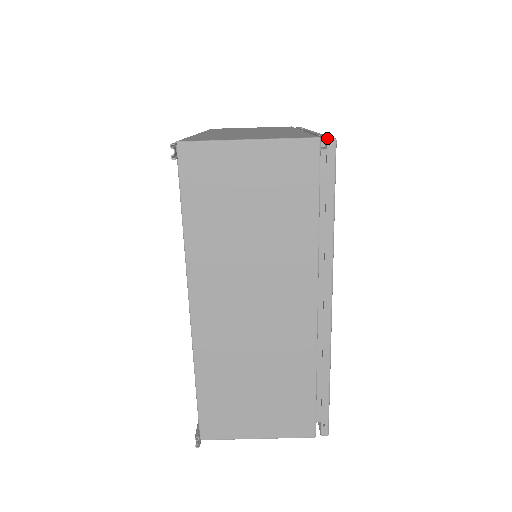
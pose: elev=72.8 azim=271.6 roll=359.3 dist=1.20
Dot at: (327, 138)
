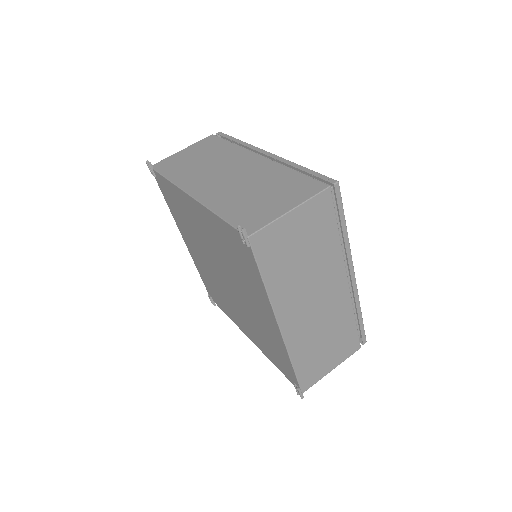
Dot at: (216, 134)
